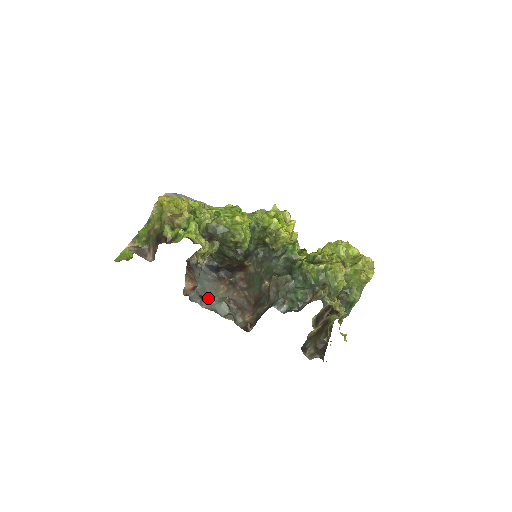
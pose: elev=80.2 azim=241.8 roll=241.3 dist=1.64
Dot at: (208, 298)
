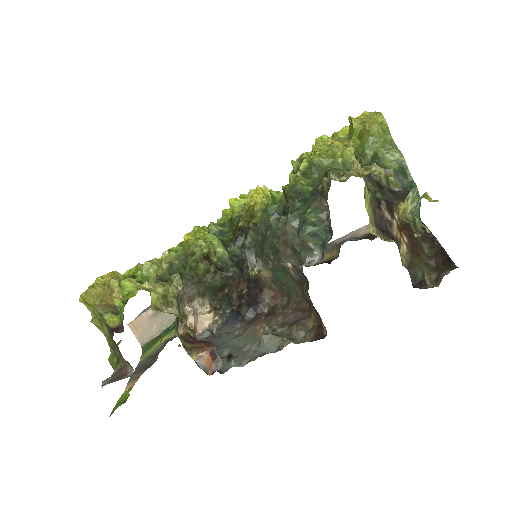
Dot at: (246, 352)
